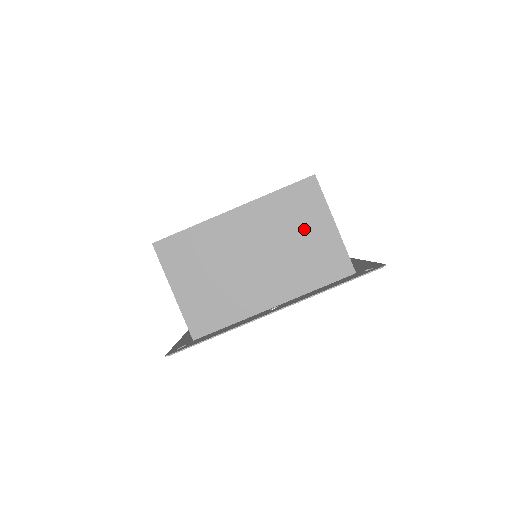
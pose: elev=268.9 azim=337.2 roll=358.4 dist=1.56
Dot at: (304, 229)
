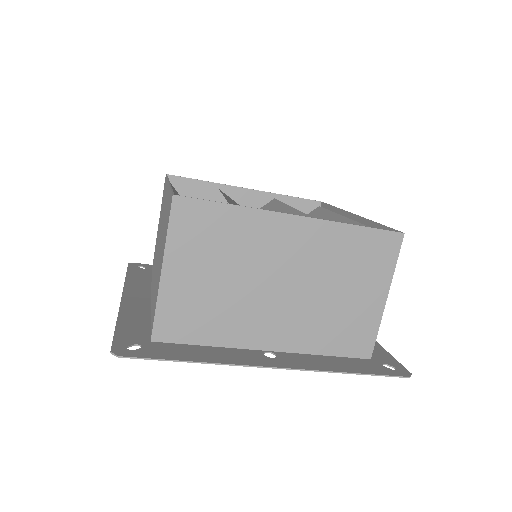
Dot at: (354, 285)
